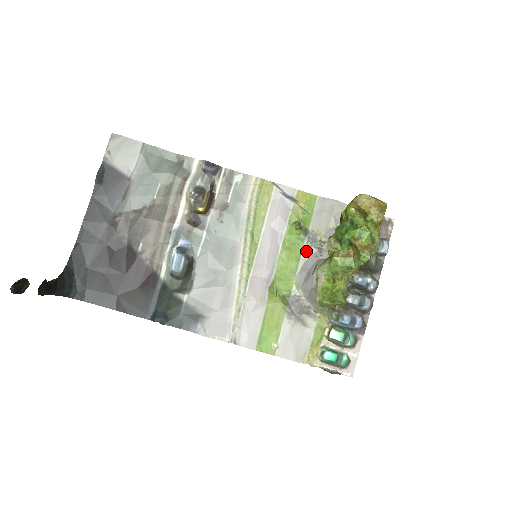
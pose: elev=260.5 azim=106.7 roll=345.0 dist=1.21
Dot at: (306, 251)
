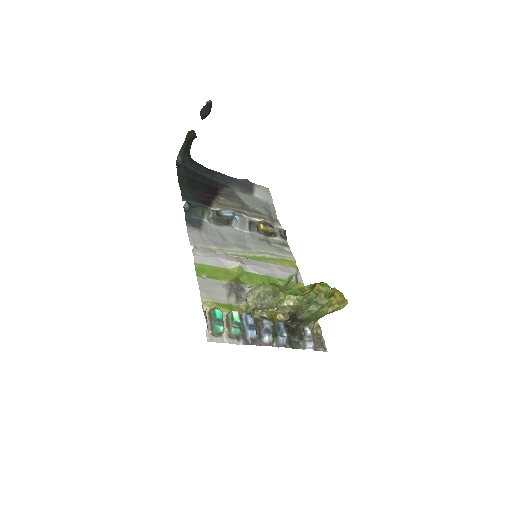
Dot at: occluded
